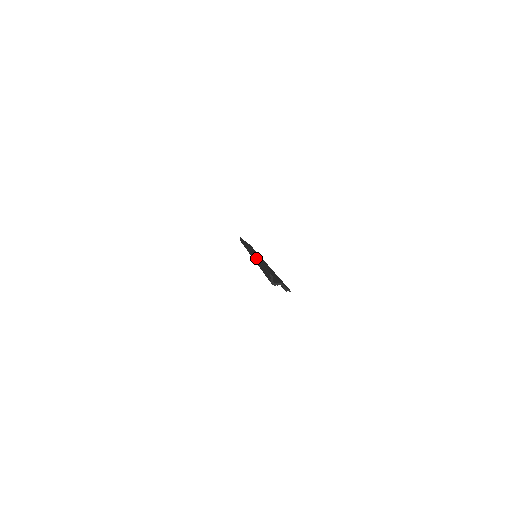
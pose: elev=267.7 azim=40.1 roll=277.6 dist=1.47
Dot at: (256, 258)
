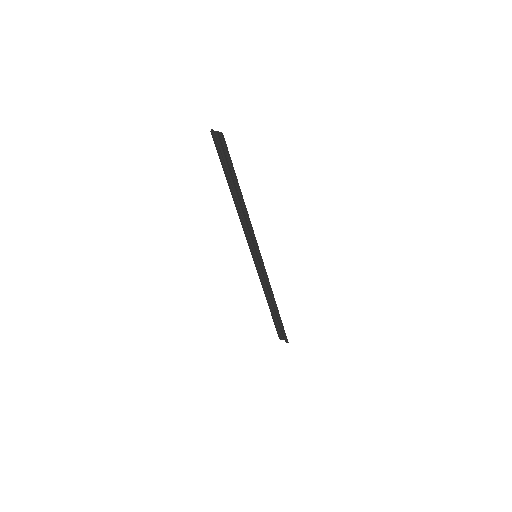
Dot at: occluded
